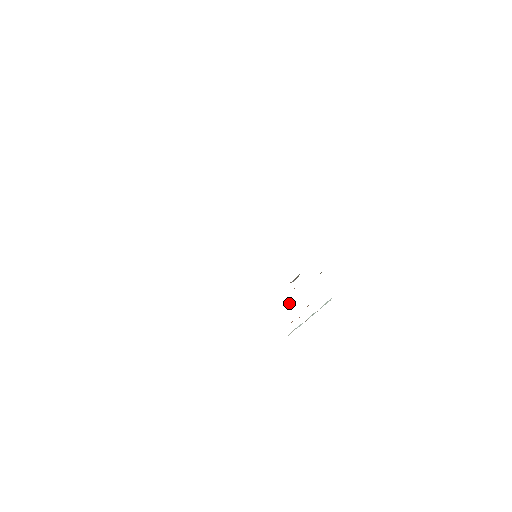
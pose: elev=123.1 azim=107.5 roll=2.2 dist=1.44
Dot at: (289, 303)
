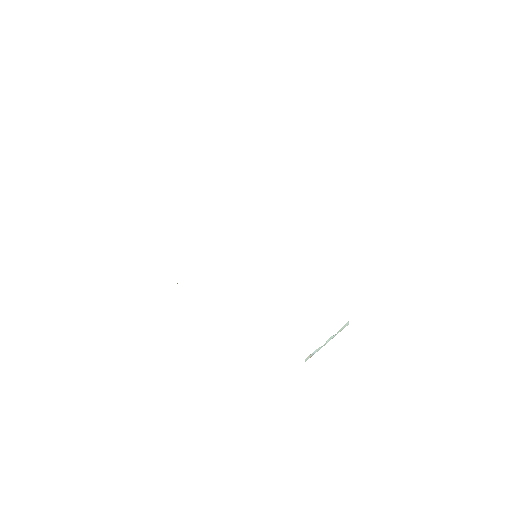
Dot at: occluded
